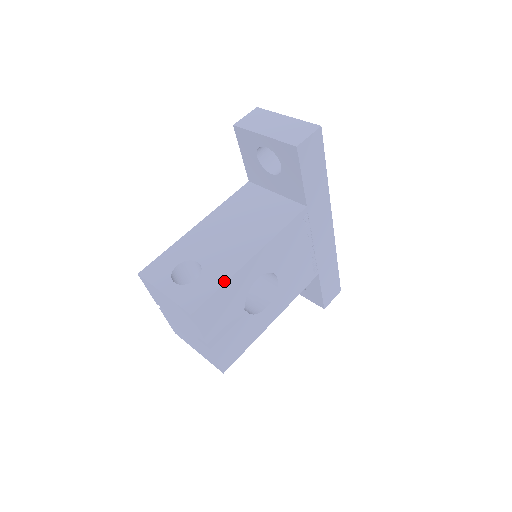
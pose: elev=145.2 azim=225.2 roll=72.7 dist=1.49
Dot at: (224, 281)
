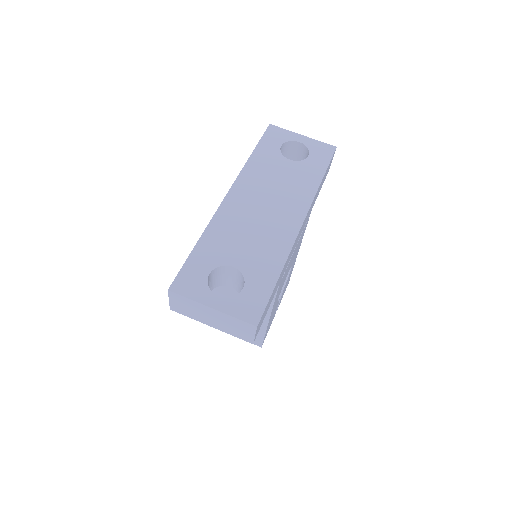
Dot at: (264, 333)
